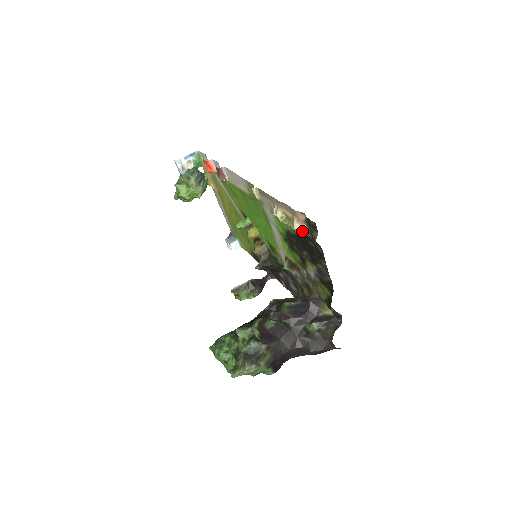
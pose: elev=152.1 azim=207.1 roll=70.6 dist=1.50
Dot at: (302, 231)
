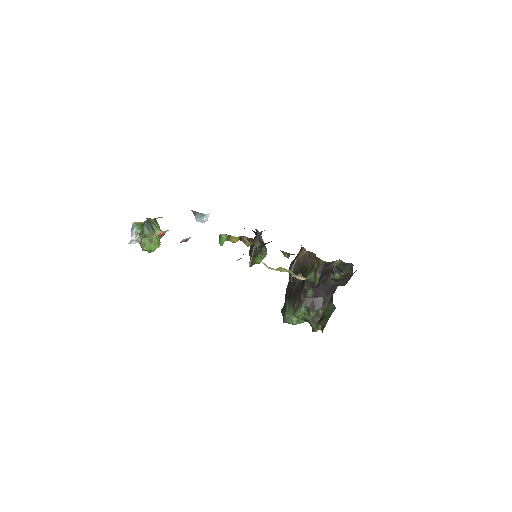
Dot at: occluded
